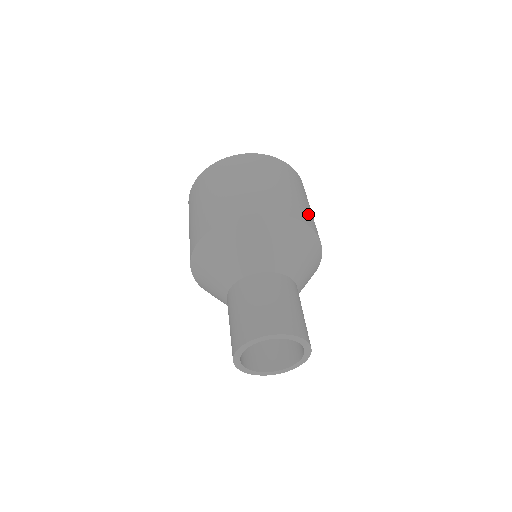
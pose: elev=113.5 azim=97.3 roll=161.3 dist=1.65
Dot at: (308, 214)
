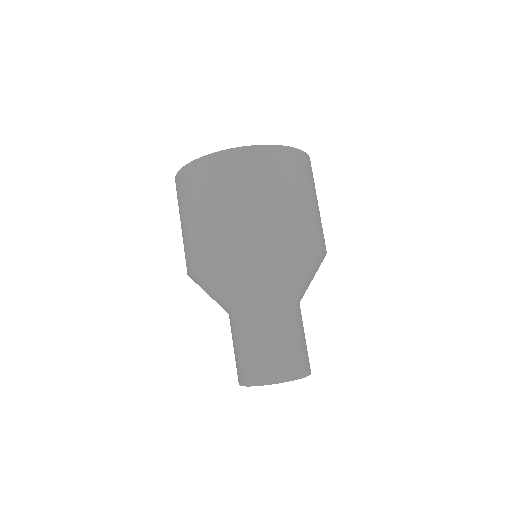
Dot at: (318, 227)
